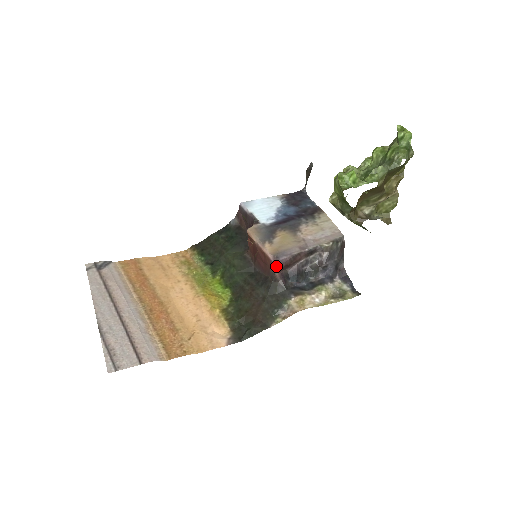
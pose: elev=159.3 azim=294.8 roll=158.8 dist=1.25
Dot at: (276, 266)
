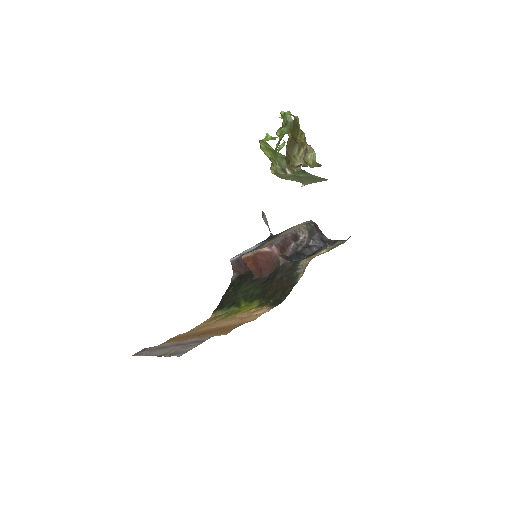
Dot at: (275, 252)
